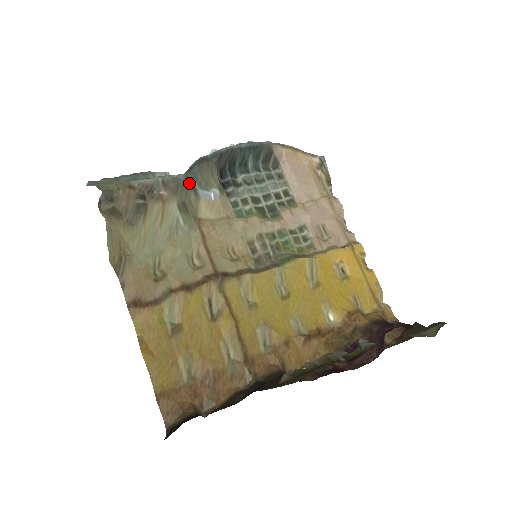
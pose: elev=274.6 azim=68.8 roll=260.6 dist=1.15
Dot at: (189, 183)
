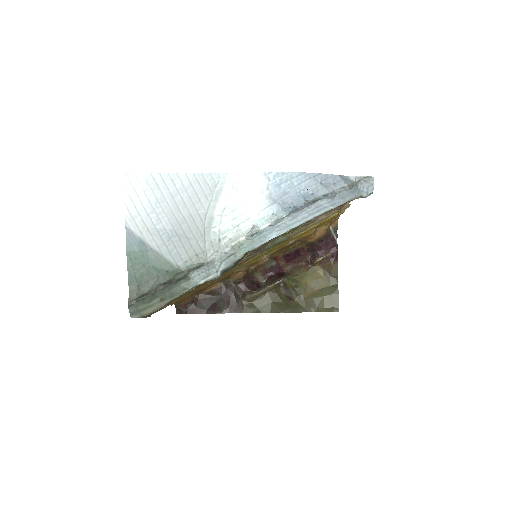
Dot at: occluded
